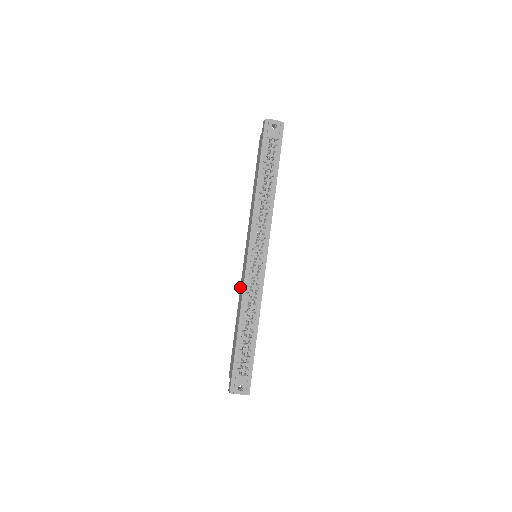
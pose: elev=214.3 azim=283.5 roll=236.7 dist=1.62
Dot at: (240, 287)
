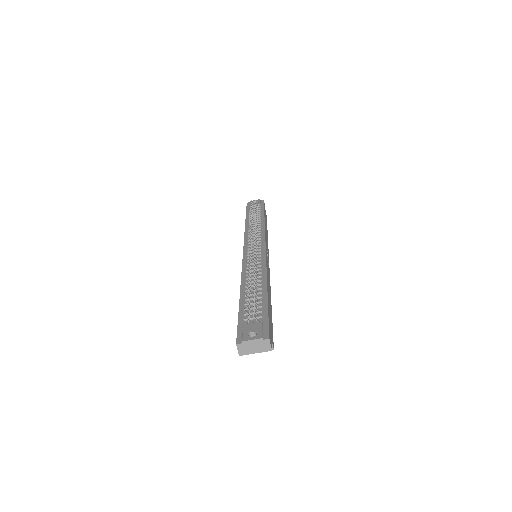
Dot at: occluded
